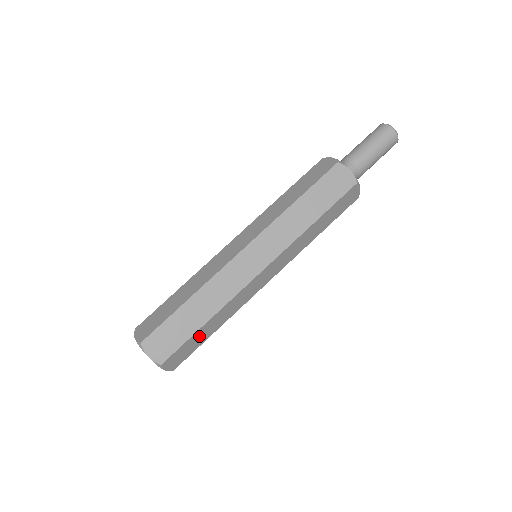
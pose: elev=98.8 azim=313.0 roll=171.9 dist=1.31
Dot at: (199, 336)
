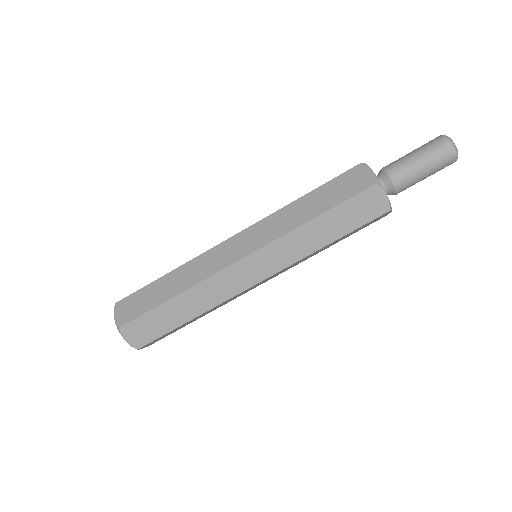
Dot at: (166, 315)
